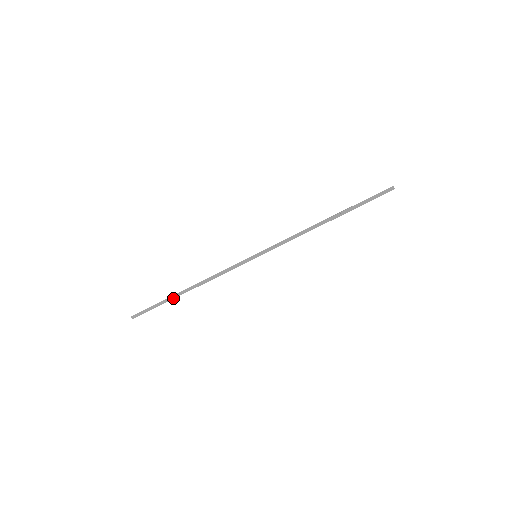
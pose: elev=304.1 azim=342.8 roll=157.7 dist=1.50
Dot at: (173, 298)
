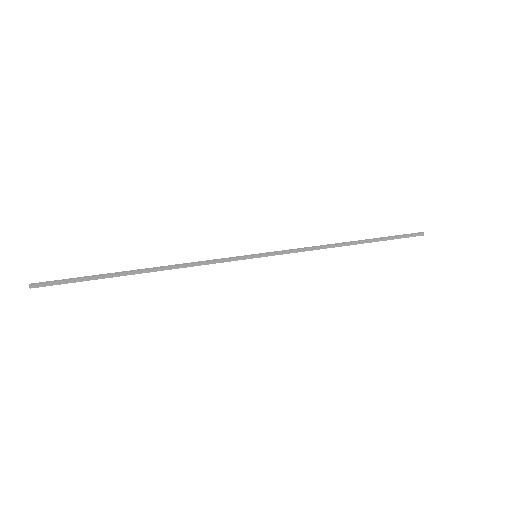
Dot at: (115, 275)
